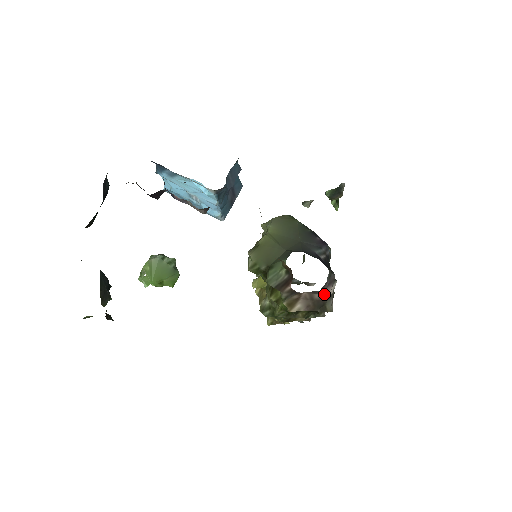
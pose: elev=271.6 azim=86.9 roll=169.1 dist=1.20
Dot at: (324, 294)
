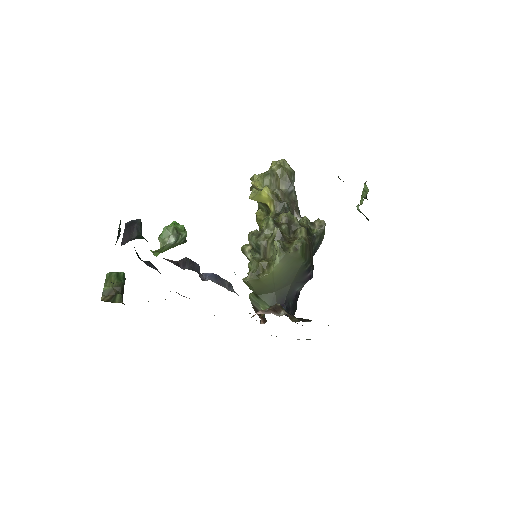
Dot at: occluded
